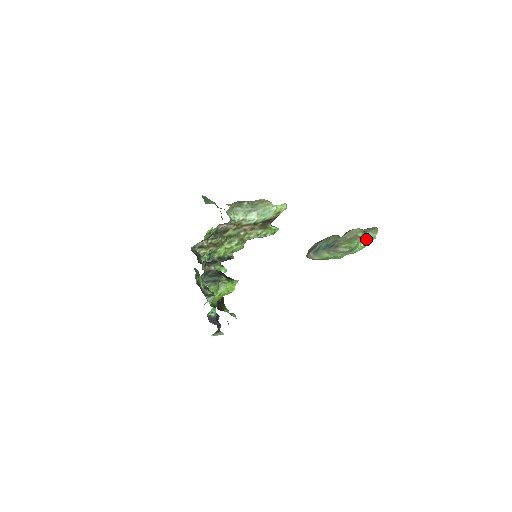
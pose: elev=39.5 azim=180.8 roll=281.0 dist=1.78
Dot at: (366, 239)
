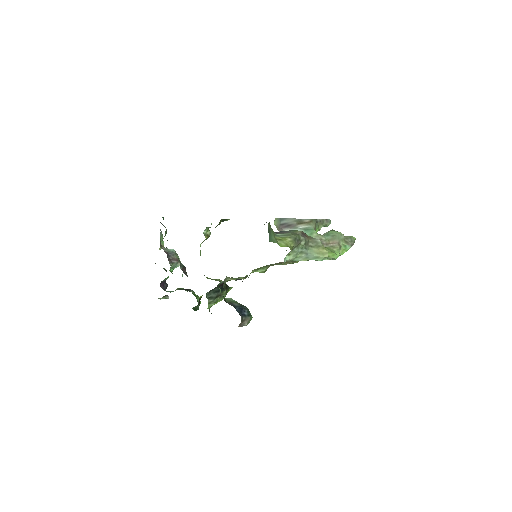
Dot at: (344, 250)
